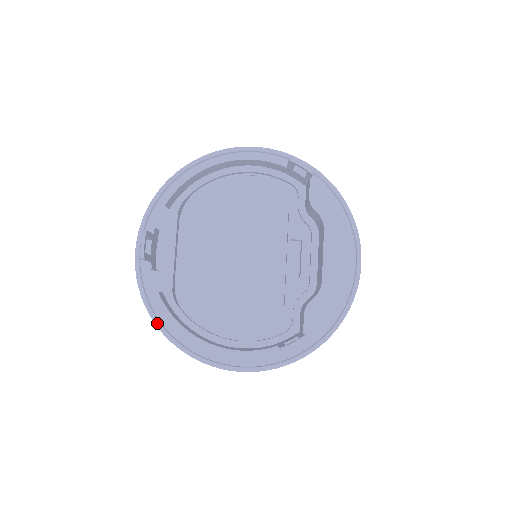
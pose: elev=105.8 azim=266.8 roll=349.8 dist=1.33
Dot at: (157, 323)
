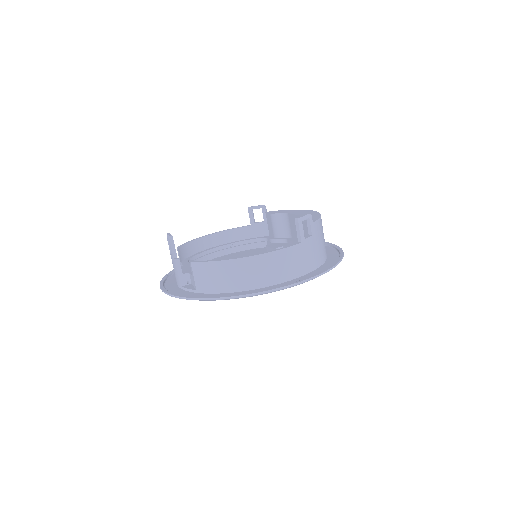
Dot at: (195, 297)
